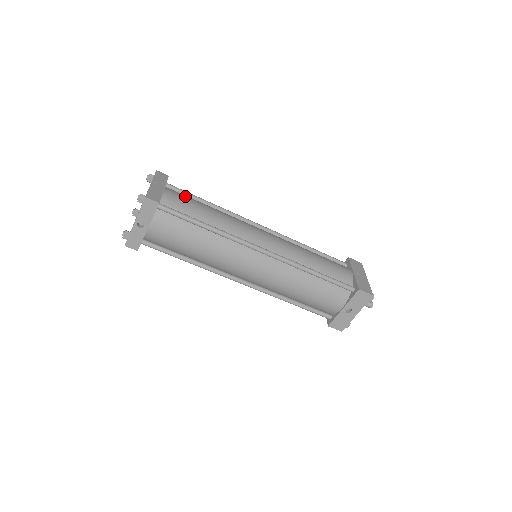
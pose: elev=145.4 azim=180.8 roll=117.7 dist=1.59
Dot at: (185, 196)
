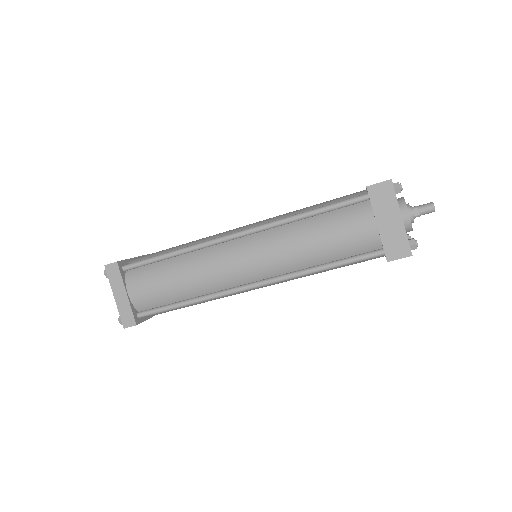
Dot at: (146, 279)
